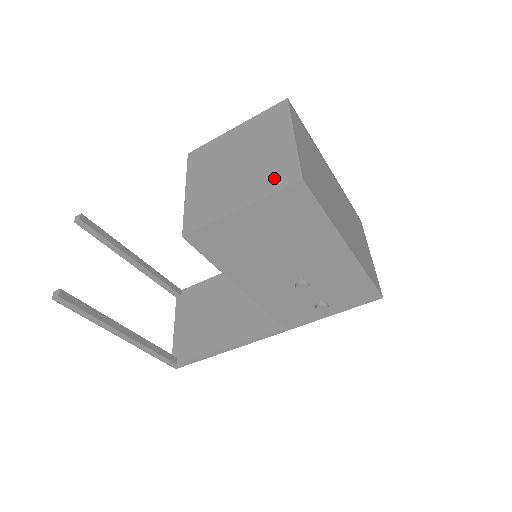
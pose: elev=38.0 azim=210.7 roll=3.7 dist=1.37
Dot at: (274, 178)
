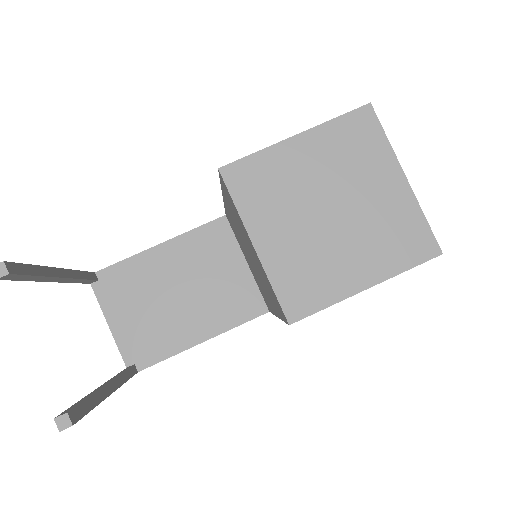
Dot at: (402, 246)
